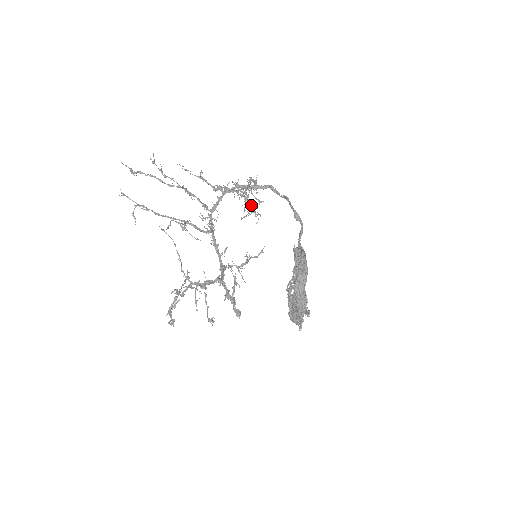
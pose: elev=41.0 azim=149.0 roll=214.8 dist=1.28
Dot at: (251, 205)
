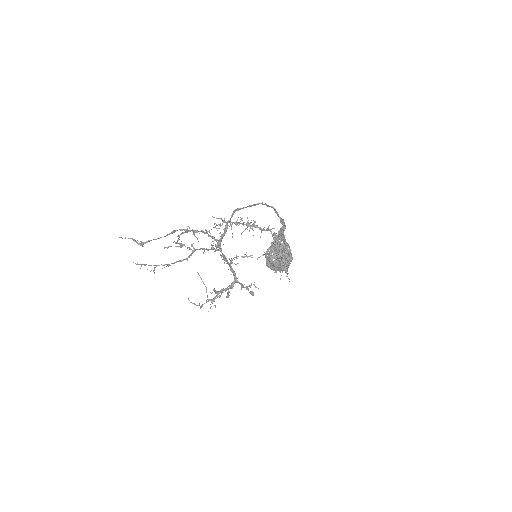
Dot at: (249, 224)
